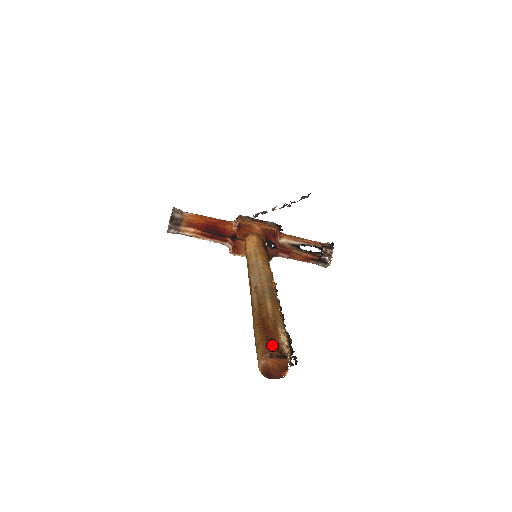
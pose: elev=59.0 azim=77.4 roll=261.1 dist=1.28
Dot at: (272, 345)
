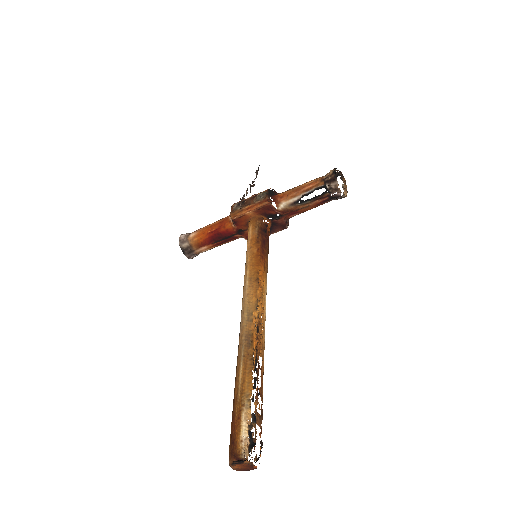
Dot at: (232, 448)
